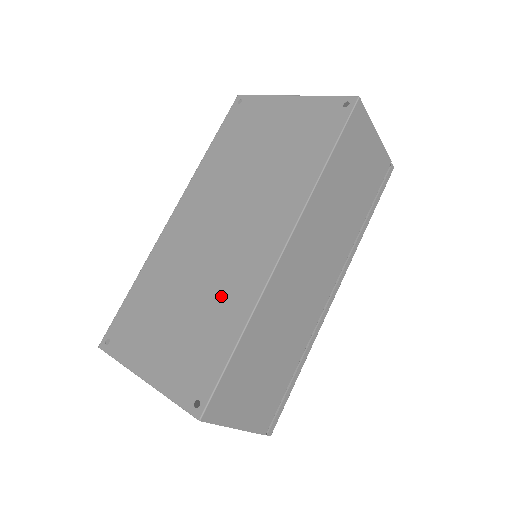
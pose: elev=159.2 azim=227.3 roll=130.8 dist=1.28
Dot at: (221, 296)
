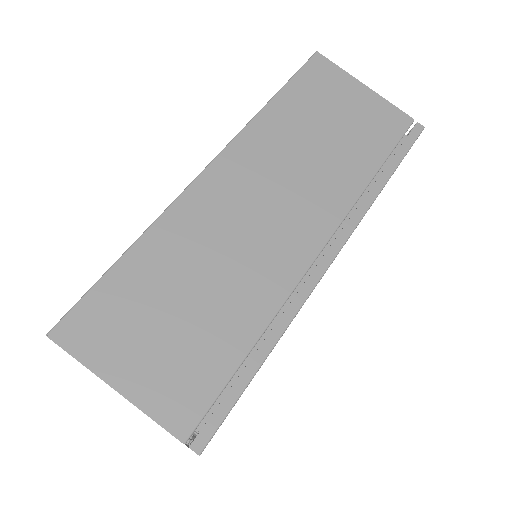
Dot at: occluded
